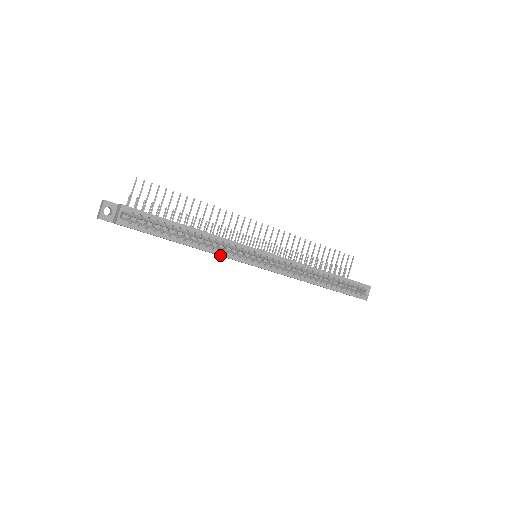
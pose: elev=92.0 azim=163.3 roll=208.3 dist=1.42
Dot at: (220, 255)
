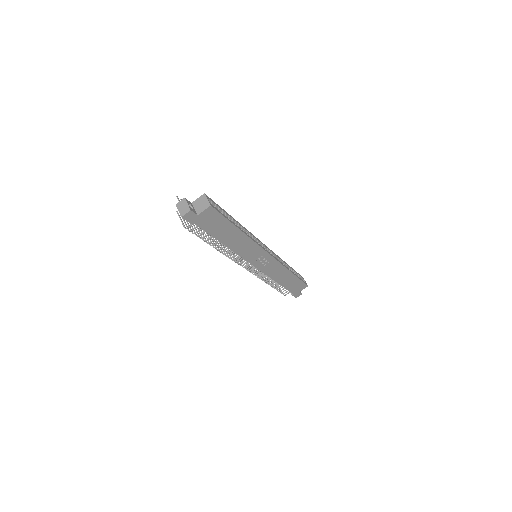
Dot at: (254, 242)
